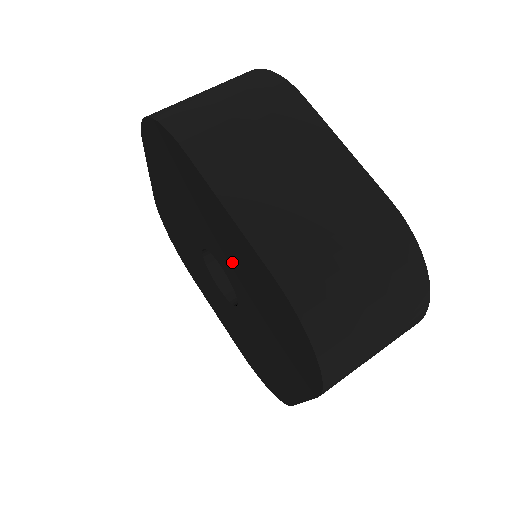
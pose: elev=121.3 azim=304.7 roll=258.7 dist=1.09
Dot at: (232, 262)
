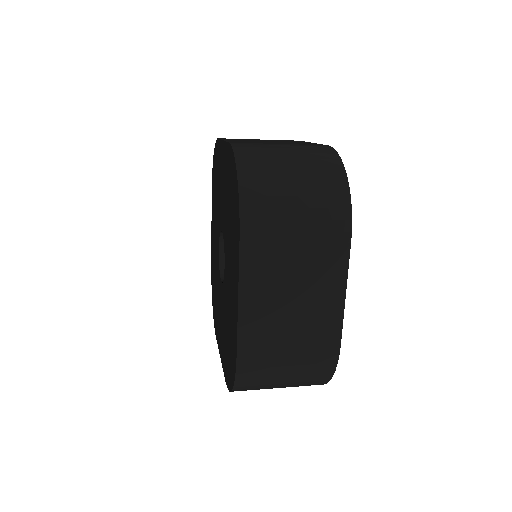
Dot at: (224, 199)
